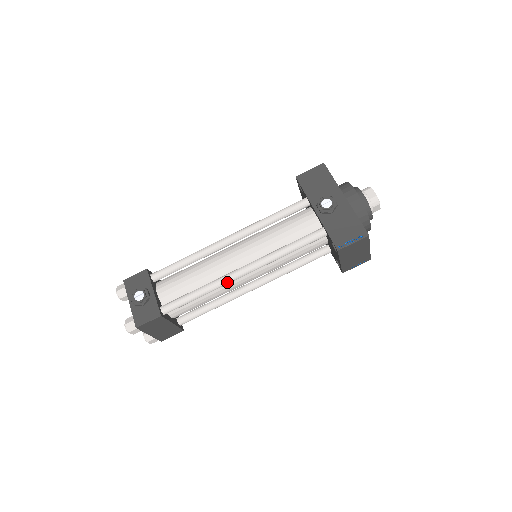
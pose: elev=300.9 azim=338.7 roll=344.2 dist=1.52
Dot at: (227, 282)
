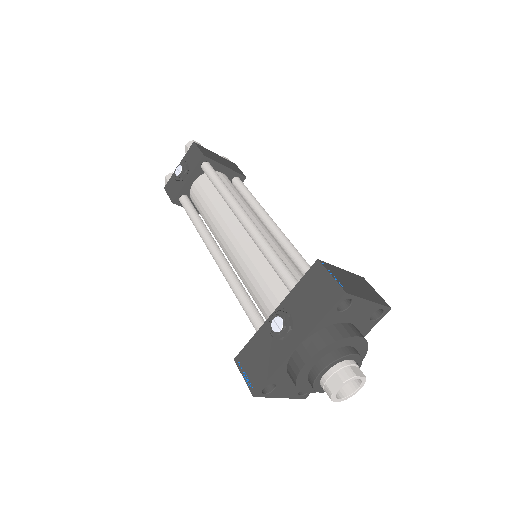
Dot at: (206, 245)
